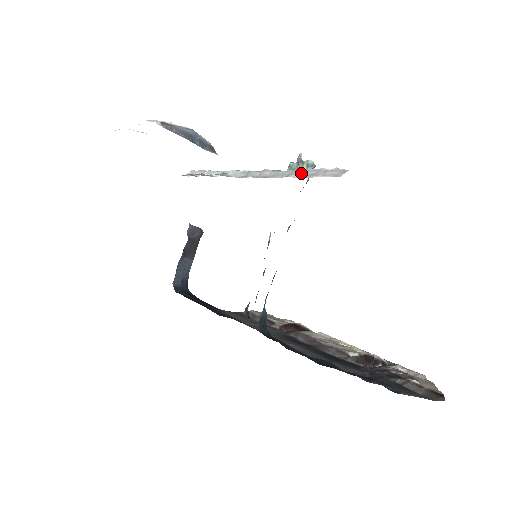
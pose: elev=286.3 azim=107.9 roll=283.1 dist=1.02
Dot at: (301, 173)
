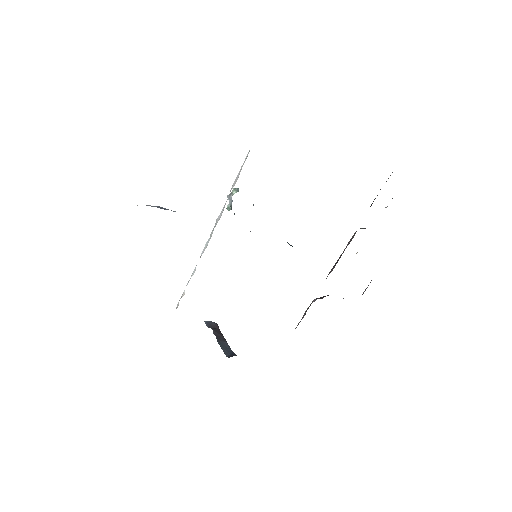
Dot at: (234, 184)
